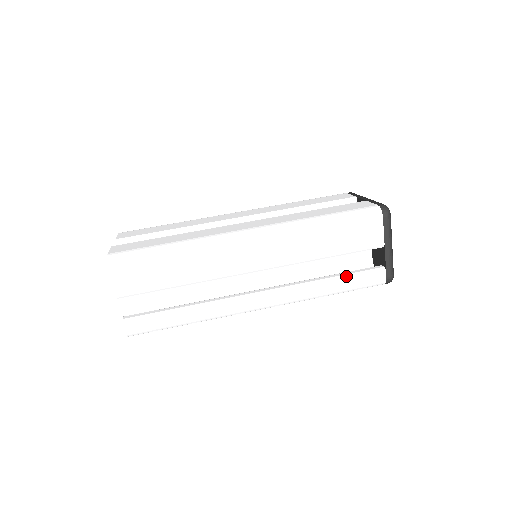
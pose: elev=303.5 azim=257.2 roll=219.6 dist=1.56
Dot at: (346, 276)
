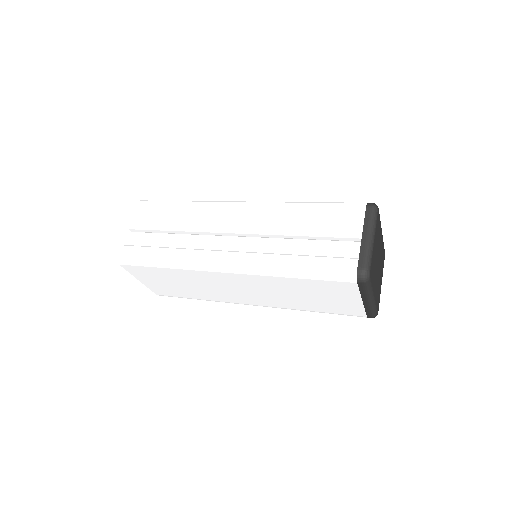
Dot at: (313, 256)
